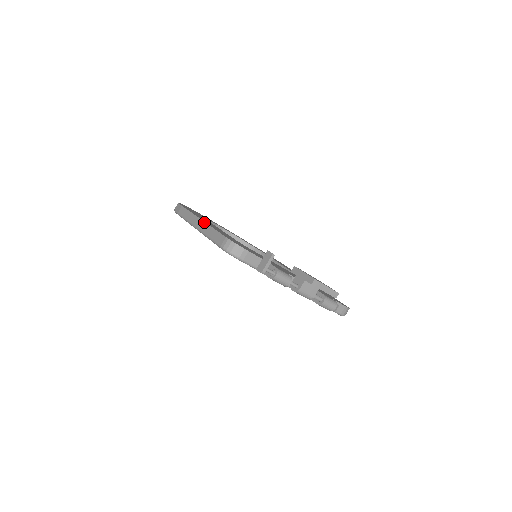
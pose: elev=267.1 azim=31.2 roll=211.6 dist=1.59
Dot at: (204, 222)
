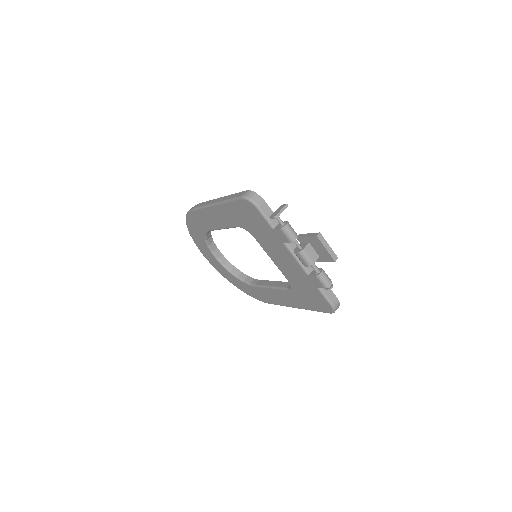
Dot at: (223, 197)
